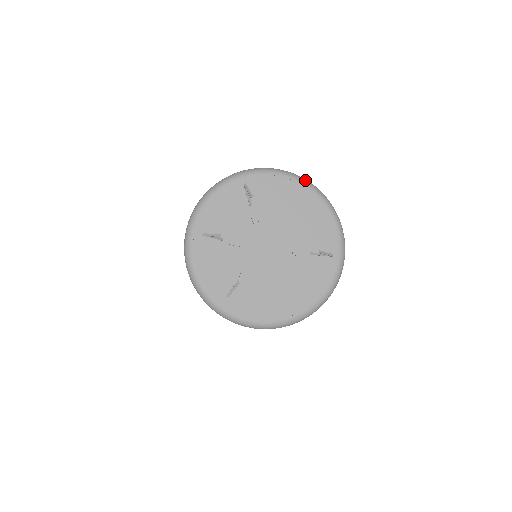
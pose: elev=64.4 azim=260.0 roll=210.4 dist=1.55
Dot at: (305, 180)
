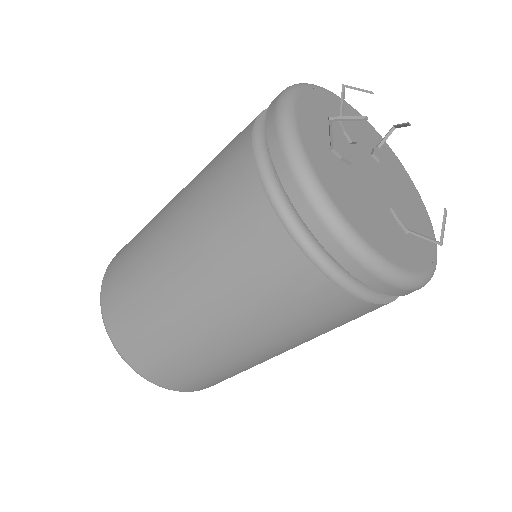
Dot at: occluded
